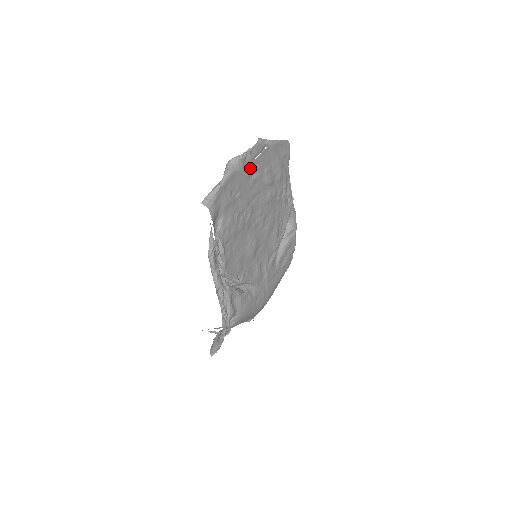
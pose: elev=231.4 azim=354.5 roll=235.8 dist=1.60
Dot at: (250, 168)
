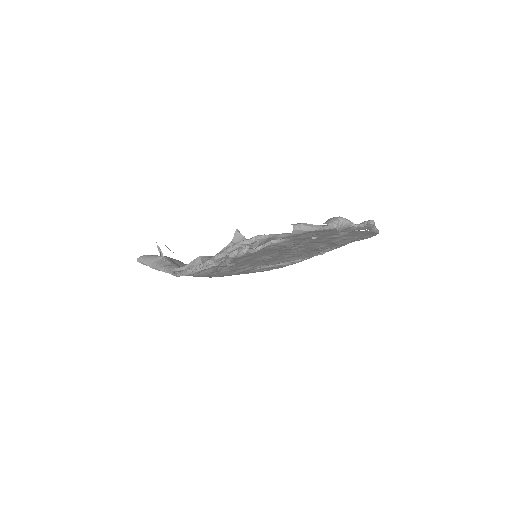
Dot at: (343, 231)
